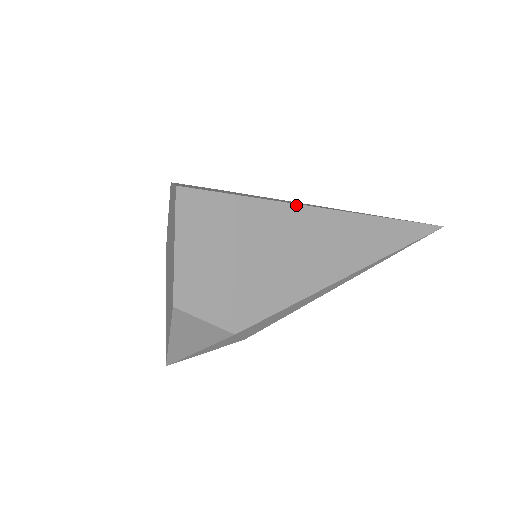
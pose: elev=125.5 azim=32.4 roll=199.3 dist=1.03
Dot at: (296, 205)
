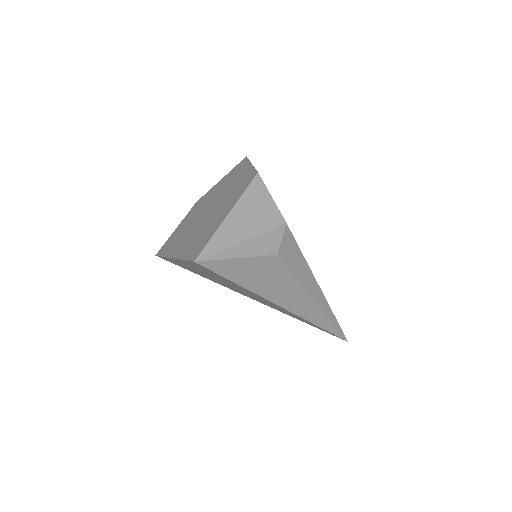
Dot at: occluded
